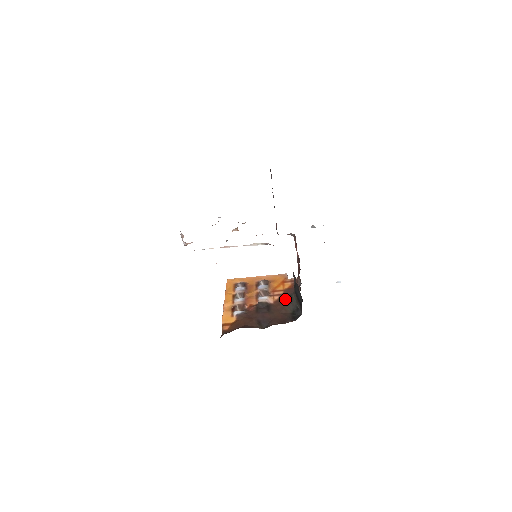
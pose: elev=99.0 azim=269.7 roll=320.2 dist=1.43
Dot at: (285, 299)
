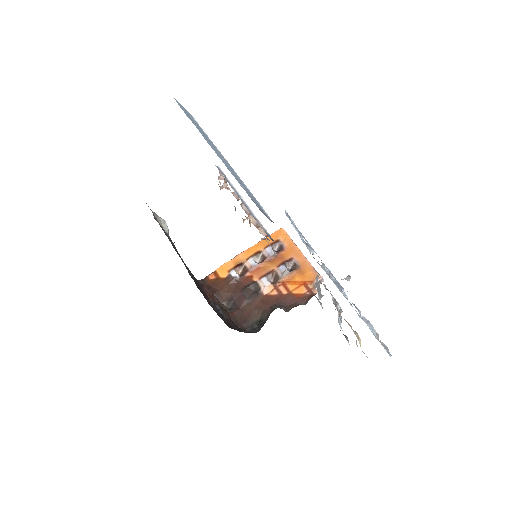
Dot at: (273, 303)
